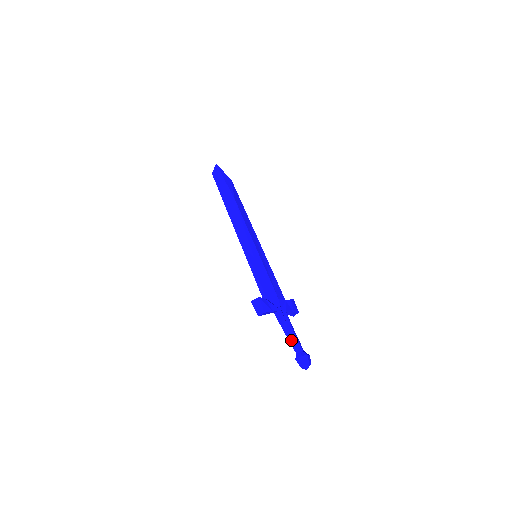
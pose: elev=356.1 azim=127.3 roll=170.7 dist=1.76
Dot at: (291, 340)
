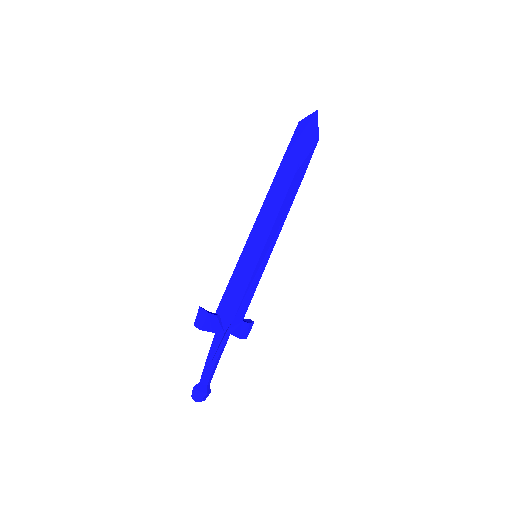
Dot at: (207, 367)
